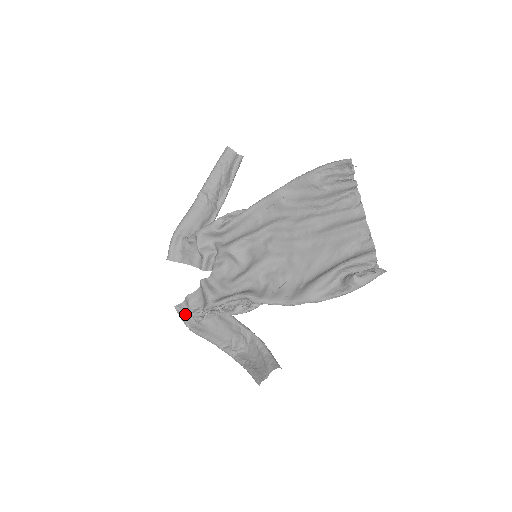
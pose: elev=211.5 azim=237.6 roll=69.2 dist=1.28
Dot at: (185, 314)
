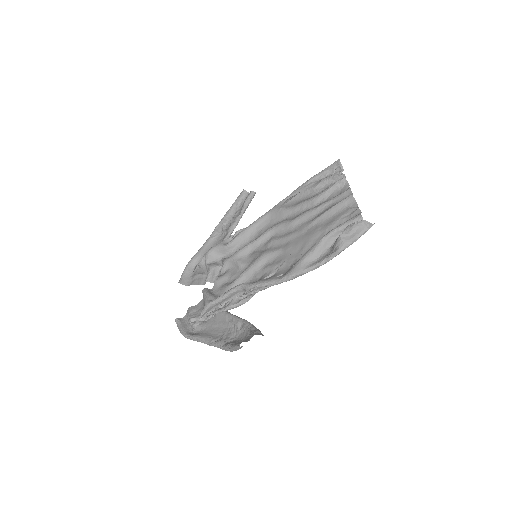
Dot at: (184, 325)
